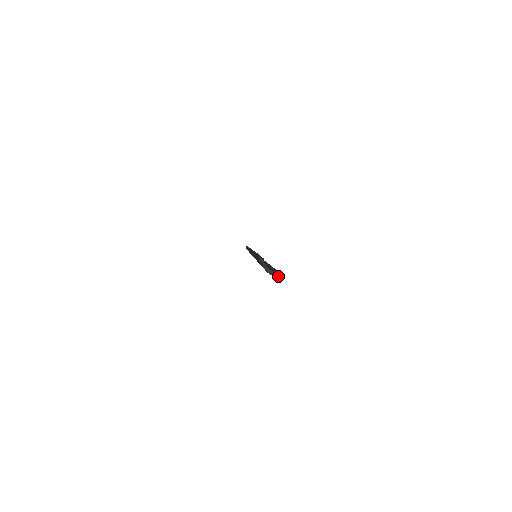
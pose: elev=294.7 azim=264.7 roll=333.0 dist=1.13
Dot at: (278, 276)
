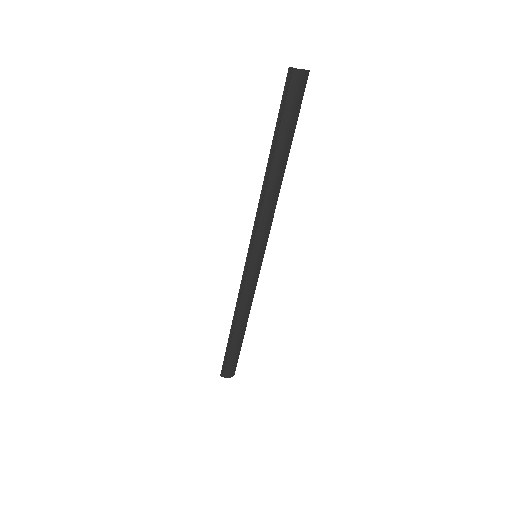
Dot at: (306, 70)
